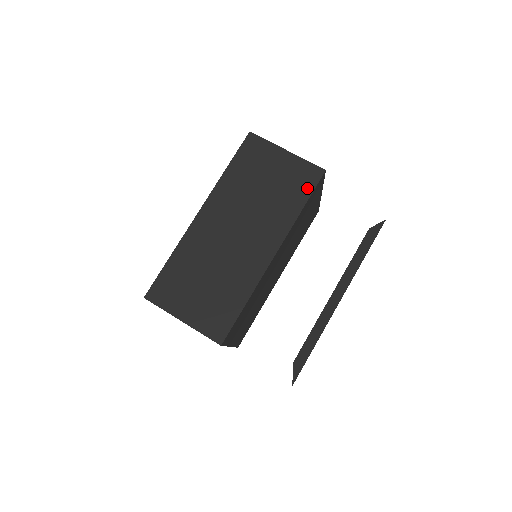
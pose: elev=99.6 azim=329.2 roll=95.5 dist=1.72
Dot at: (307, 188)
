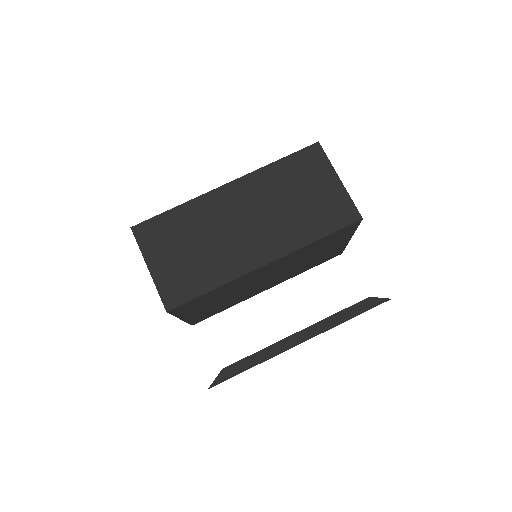
Dot at: (335, 224)
